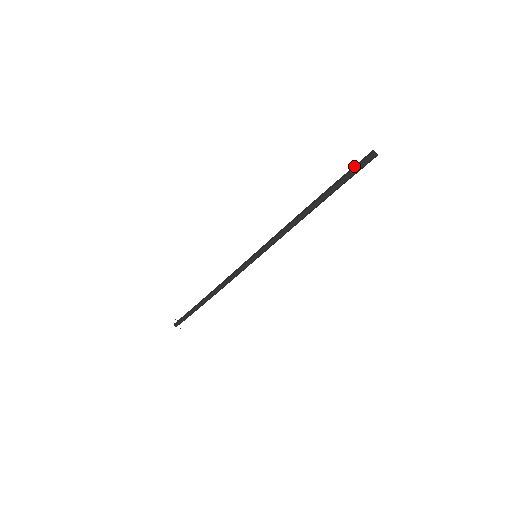
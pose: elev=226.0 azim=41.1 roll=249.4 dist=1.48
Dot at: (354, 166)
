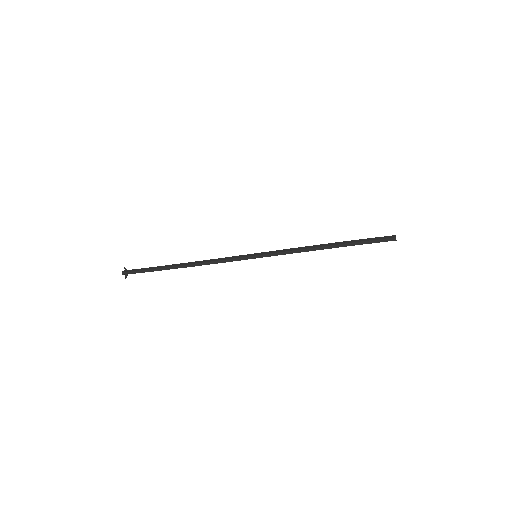
Dot at: (377, 237)
